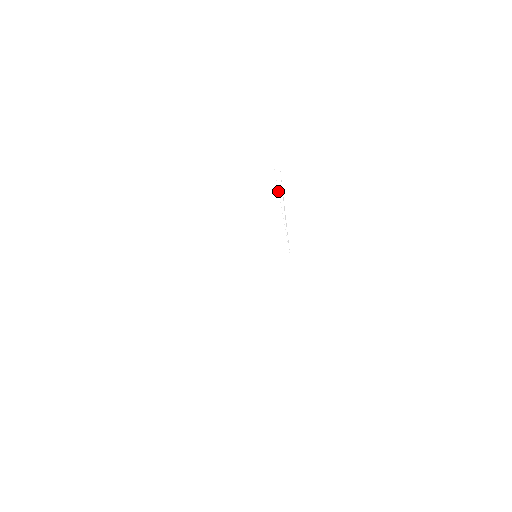
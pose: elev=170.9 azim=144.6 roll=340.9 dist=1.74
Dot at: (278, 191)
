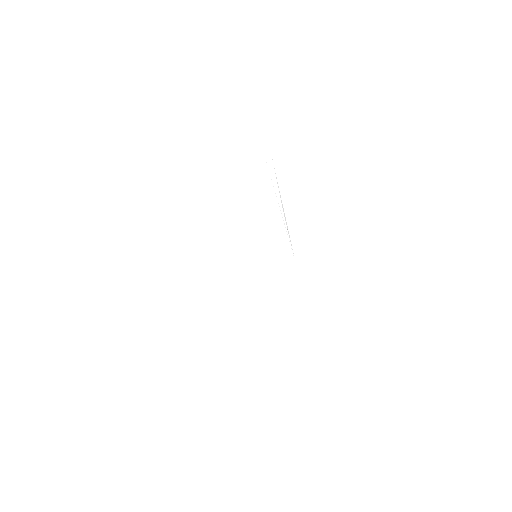
Dot at: occluded
